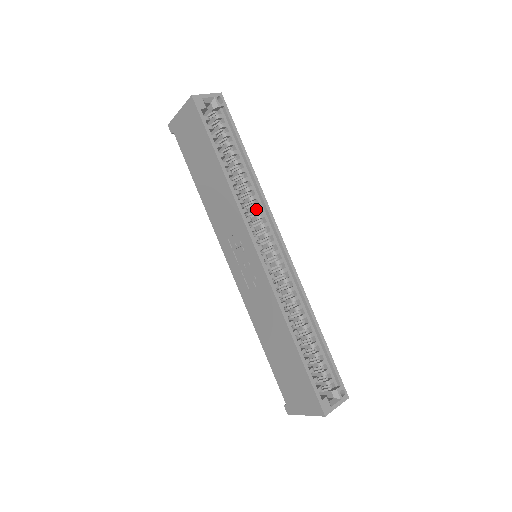
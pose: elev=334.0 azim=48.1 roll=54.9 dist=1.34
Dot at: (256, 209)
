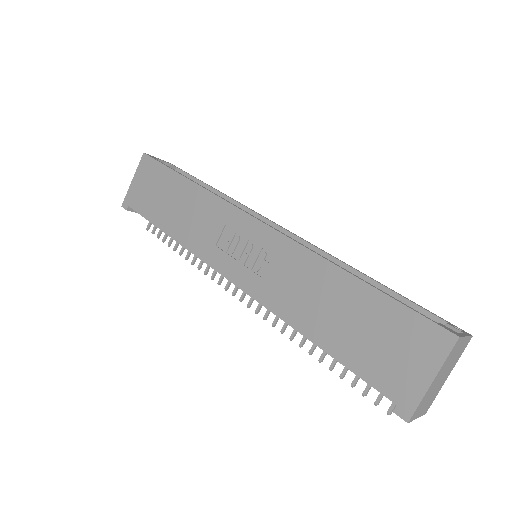
Dot at: occluded
